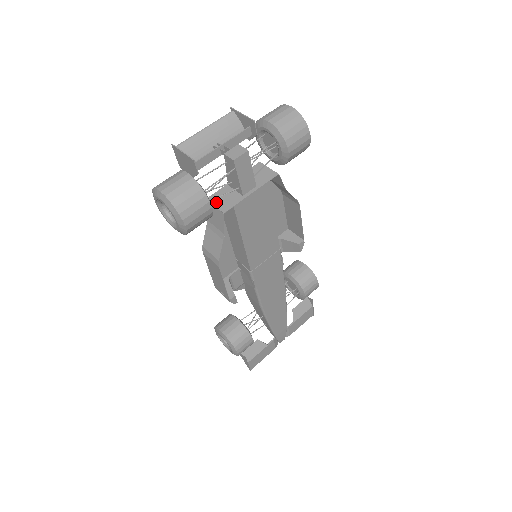
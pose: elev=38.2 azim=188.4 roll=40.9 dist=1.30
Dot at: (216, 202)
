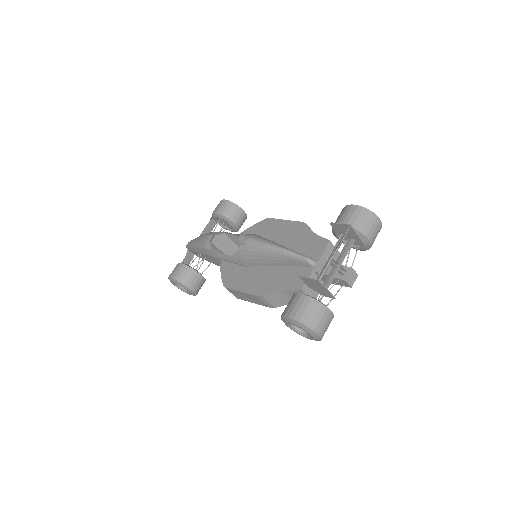
Dot at: (309, 292)
